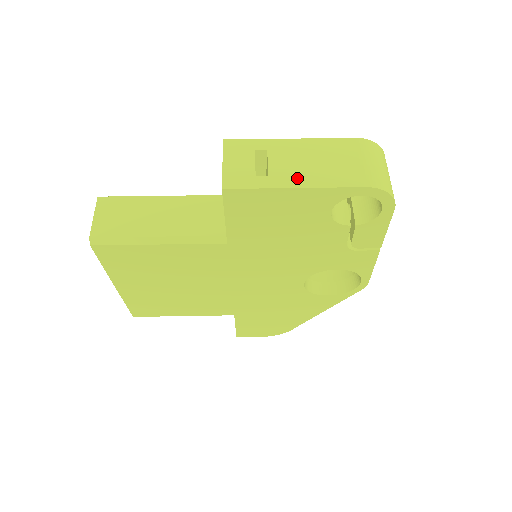
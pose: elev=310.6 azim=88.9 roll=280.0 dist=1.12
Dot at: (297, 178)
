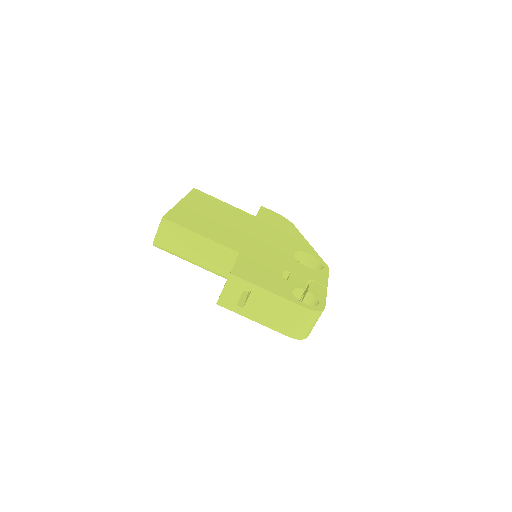
Dot at: (257, 316)
